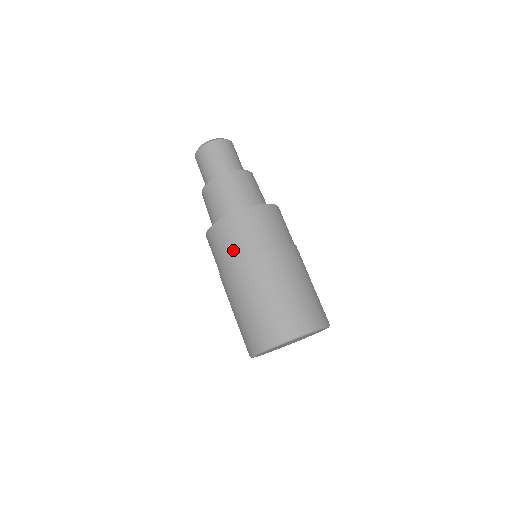
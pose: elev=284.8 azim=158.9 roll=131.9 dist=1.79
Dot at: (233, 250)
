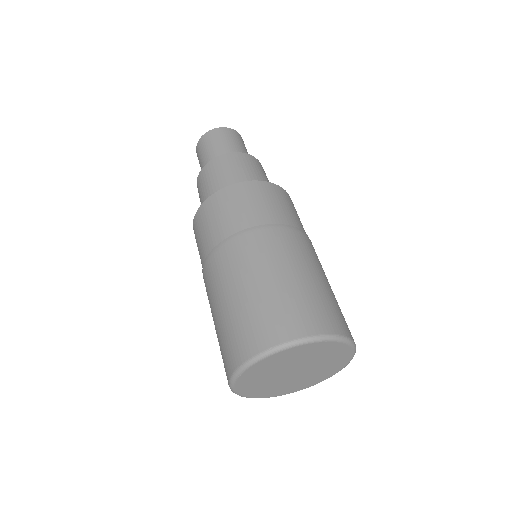
Dot at: (224, 227)
